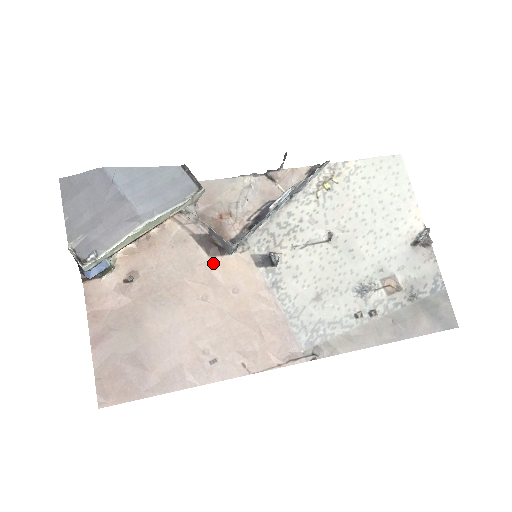
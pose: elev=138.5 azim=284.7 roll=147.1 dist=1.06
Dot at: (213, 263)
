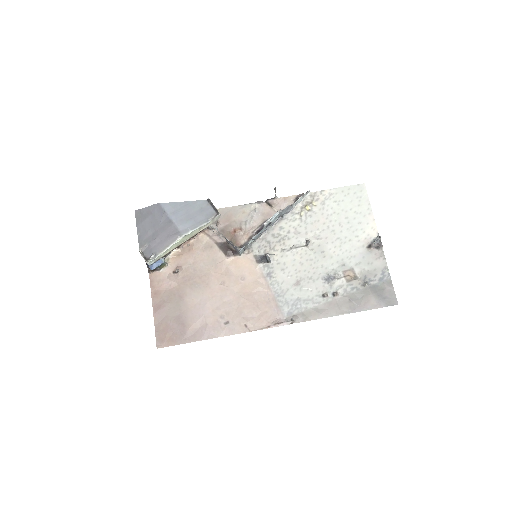
Dot at: (229, 261)
